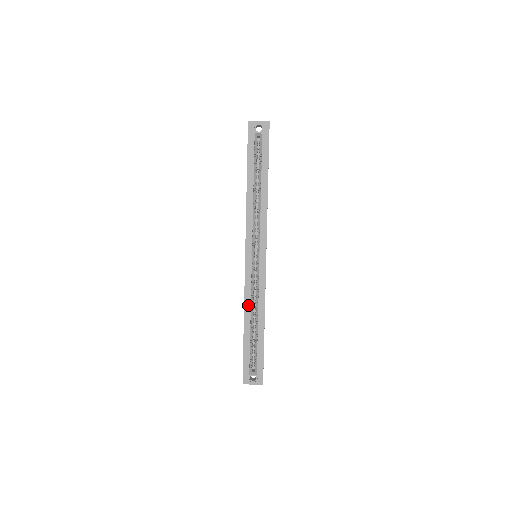
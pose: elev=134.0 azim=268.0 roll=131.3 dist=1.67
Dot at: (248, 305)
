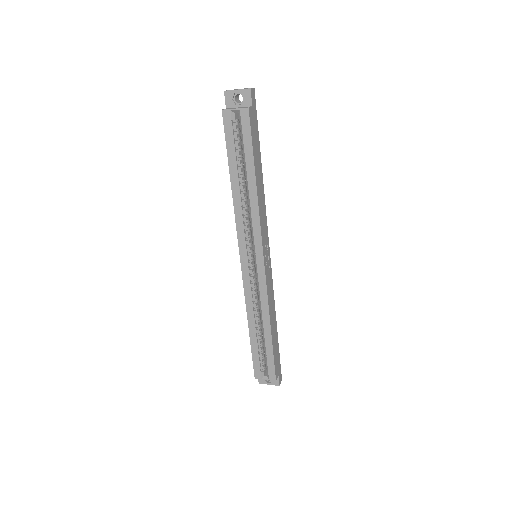
Dot at: (251, 312)
